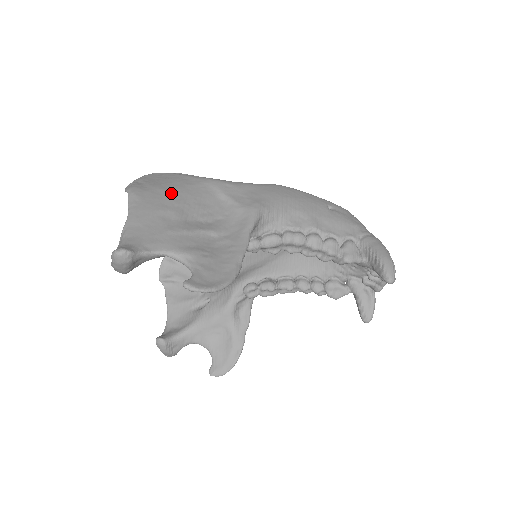
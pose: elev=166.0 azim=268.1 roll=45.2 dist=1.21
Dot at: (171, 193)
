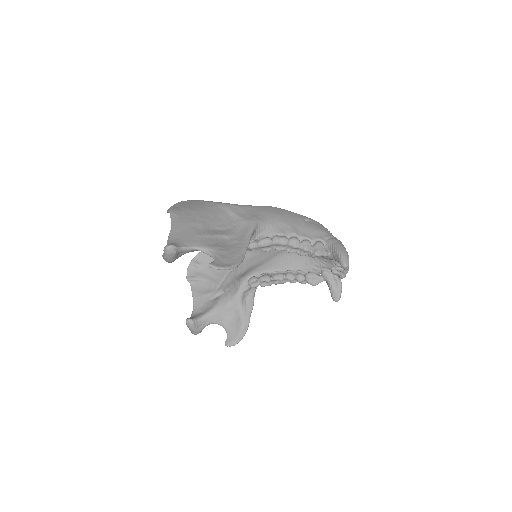
Dot at: (198, 212)
